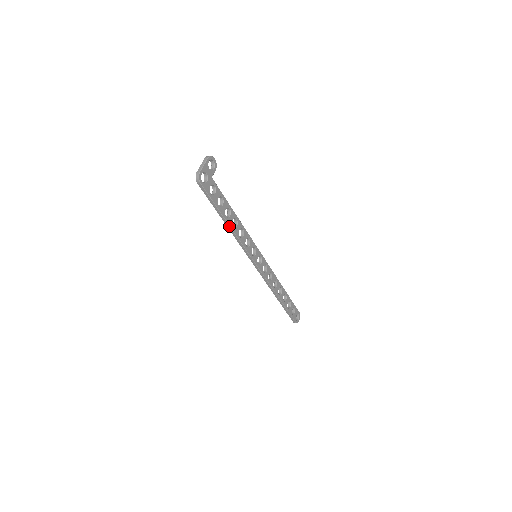
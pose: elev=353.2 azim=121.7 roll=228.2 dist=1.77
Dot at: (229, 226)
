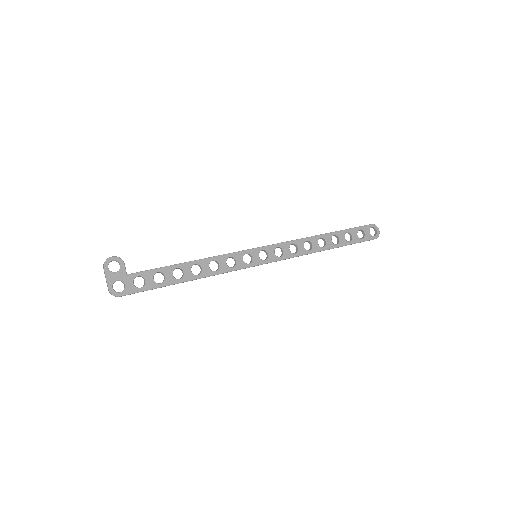
Dot at: occluded
